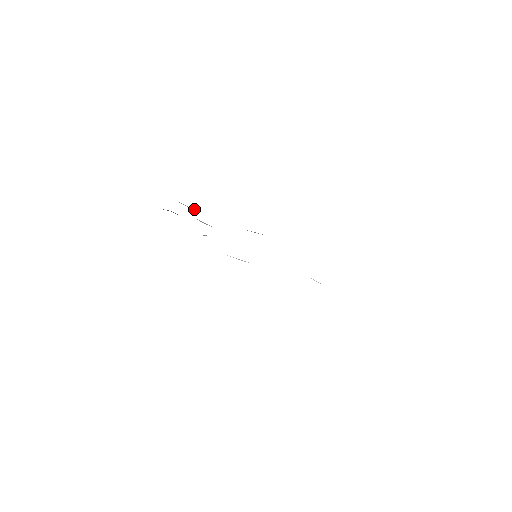
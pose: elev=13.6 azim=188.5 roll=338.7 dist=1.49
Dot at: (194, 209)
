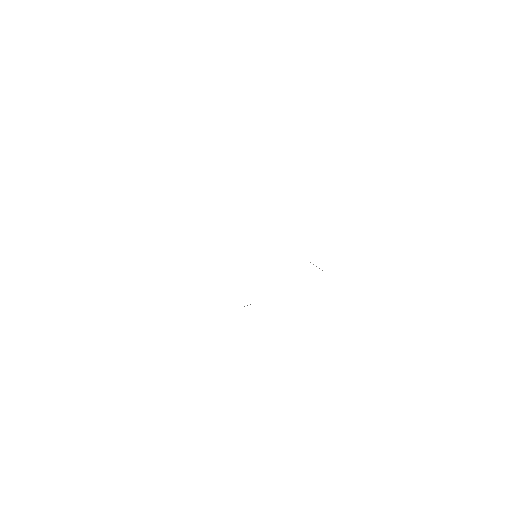
Dot at: occluded
